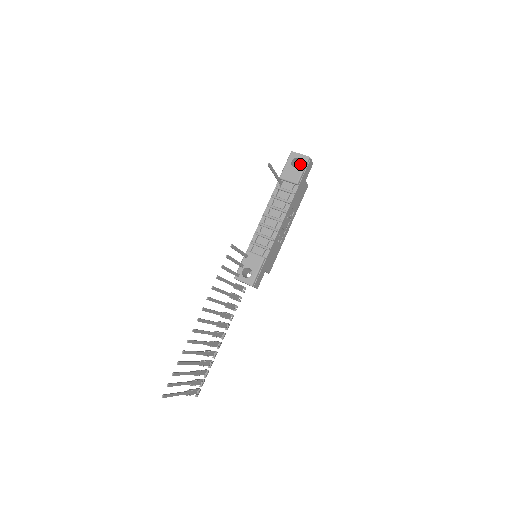
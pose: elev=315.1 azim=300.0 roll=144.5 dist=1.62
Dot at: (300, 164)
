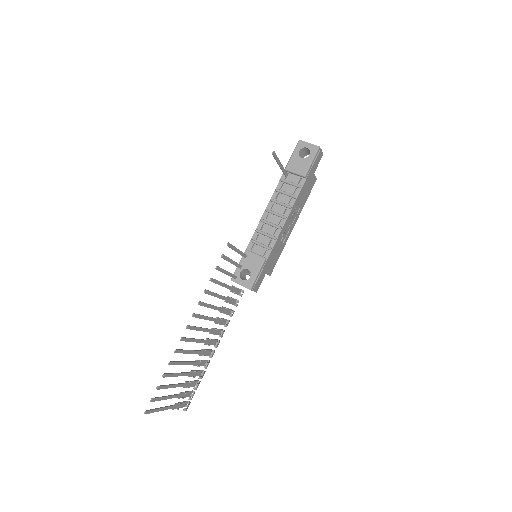
Dot at: occluded
